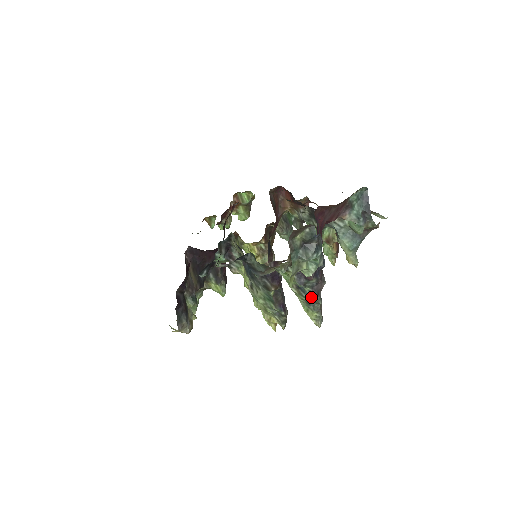
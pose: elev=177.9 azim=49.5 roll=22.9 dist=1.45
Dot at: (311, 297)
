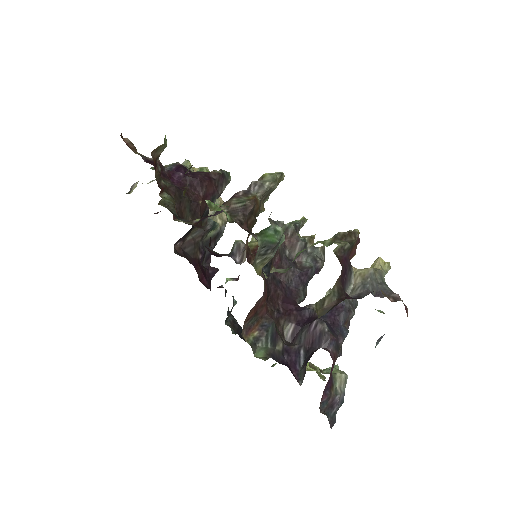
Dot at: occluded
